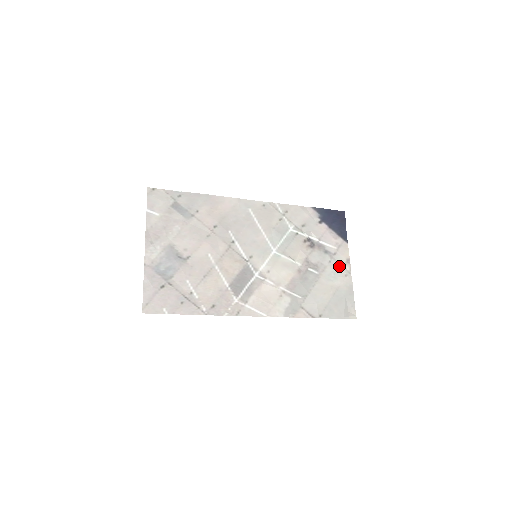
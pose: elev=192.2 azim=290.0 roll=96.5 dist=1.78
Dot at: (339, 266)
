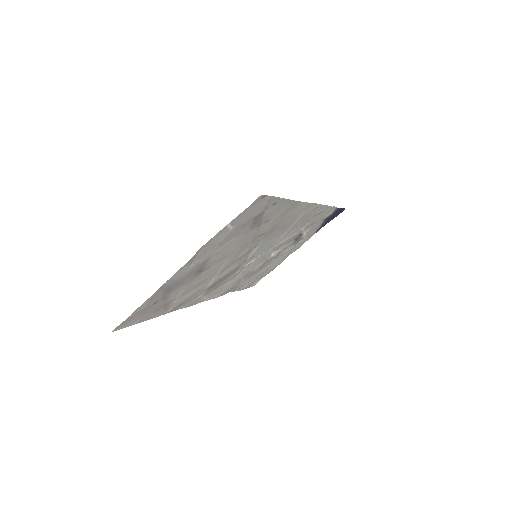
Dot at: (290, 252)
